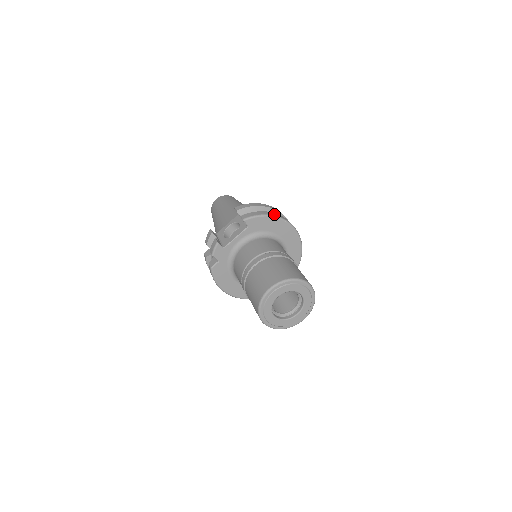
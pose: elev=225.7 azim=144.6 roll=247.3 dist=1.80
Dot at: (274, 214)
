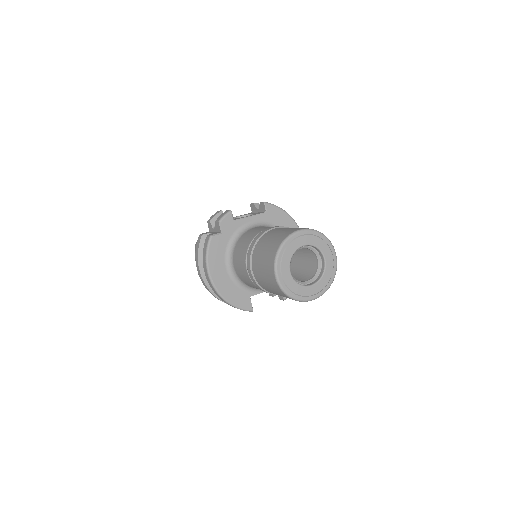
Dot at: occluded
